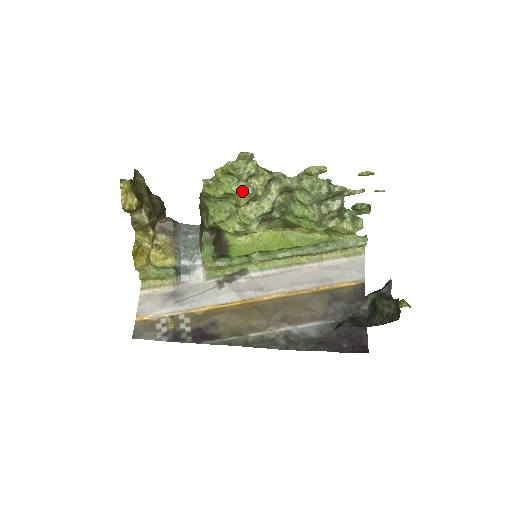
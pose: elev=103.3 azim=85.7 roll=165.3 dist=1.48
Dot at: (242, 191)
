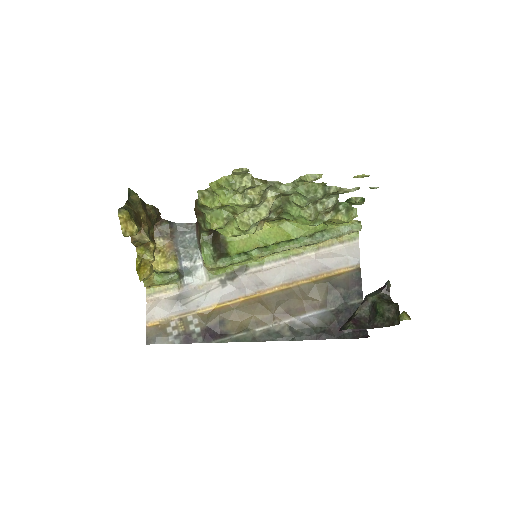
Dot at: (239, 203)
